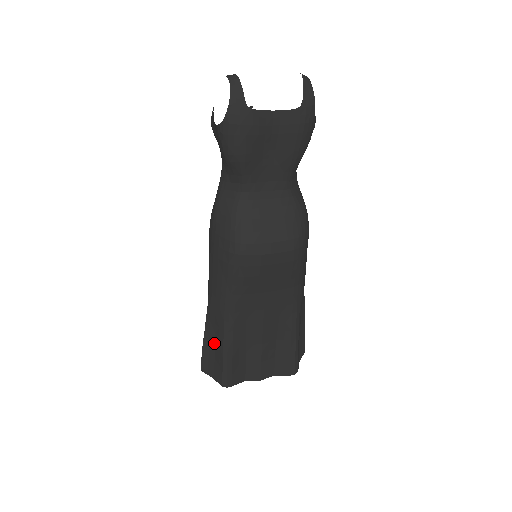
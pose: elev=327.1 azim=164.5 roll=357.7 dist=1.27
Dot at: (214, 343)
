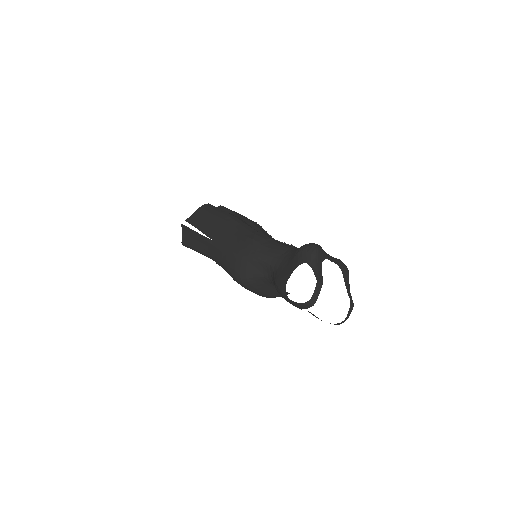
Dot at: (197, 240)
